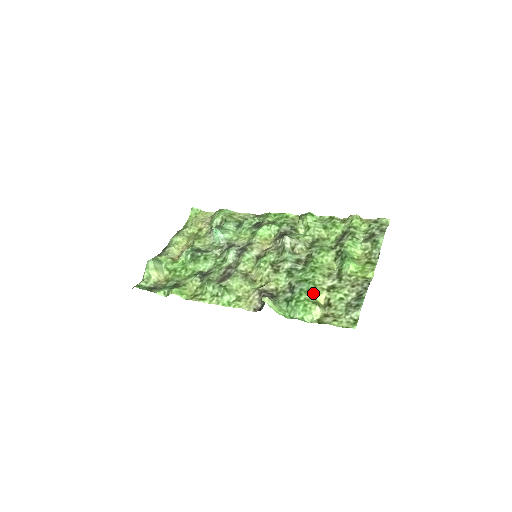
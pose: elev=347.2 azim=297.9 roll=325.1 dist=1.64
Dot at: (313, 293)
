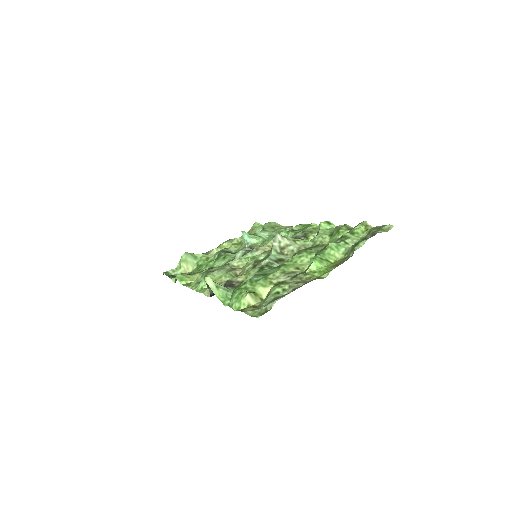
Dot at: (258, 284)
